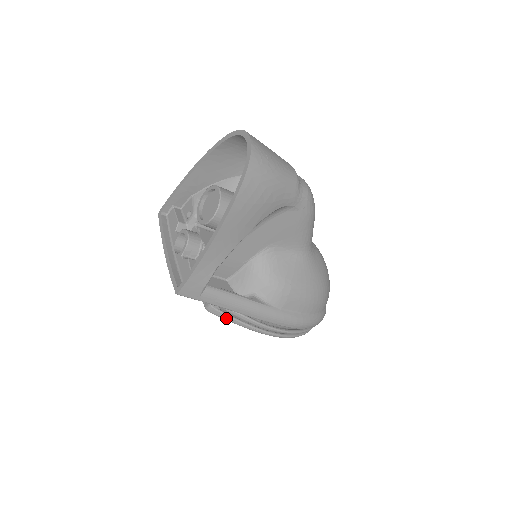
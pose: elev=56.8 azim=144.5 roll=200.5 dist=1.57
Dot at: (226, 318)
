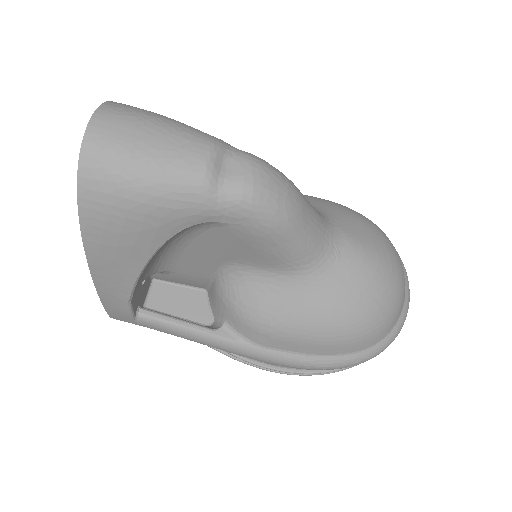
Dot at: occluded
